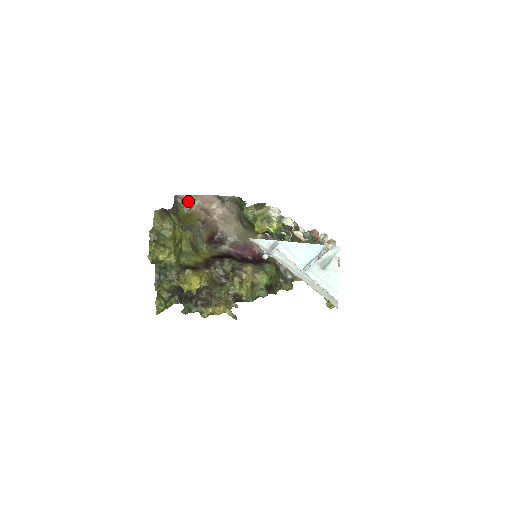
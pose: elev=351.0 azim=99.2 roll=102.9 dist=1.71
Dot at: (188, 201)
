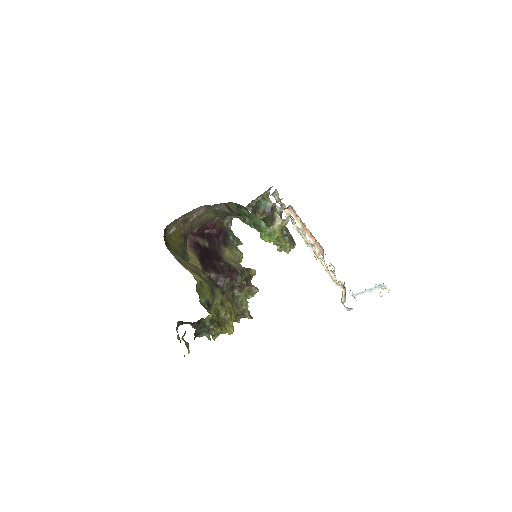
Dot at: (174, 226)
